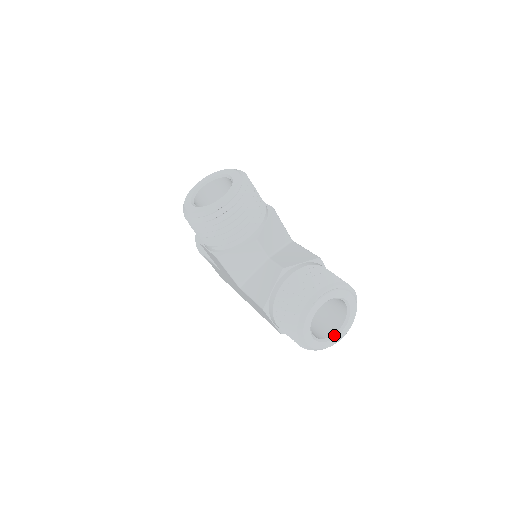
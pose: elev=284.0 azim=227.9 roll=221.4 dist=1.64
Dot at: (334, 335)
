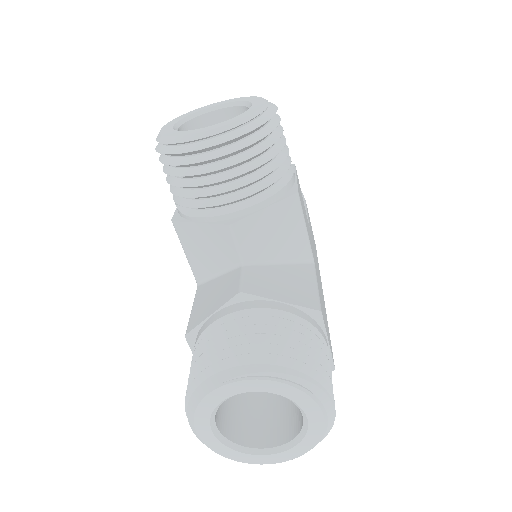
Dot at: (261, 450)
